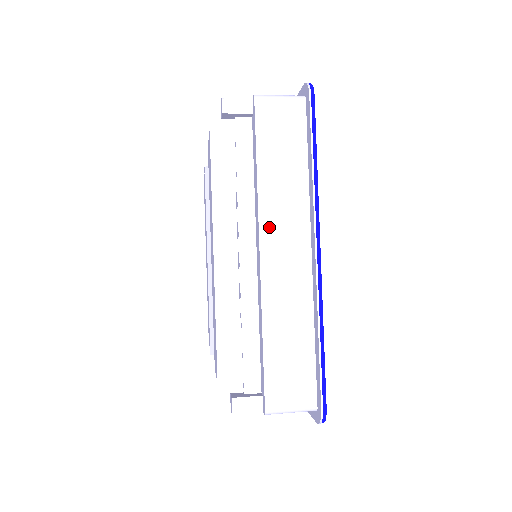
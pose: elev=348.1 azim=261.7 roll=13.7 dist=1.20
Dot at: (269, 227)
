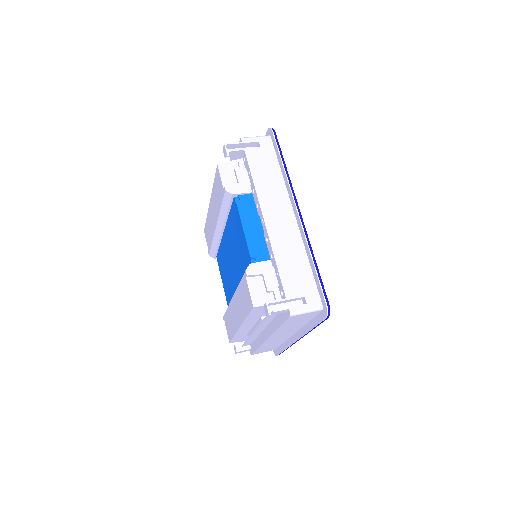
Dot at: (276, 335)
